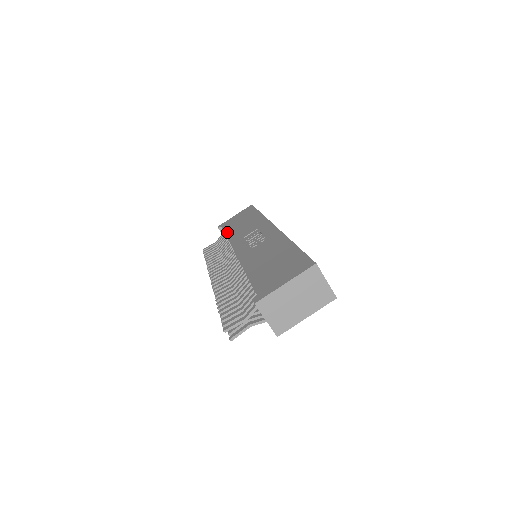
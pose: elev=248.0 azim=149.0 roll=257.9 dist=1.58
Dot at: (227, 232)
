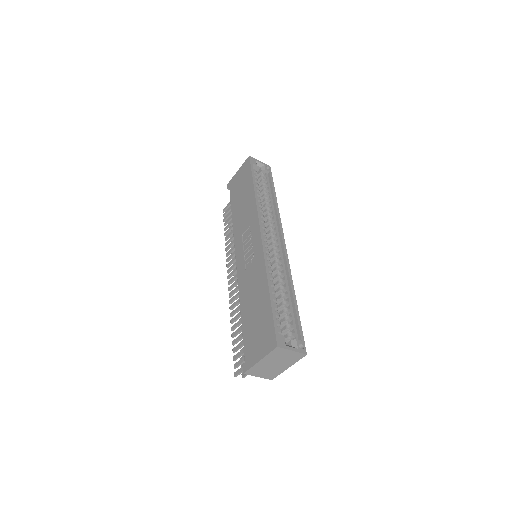
Dot at: (232, 208)
